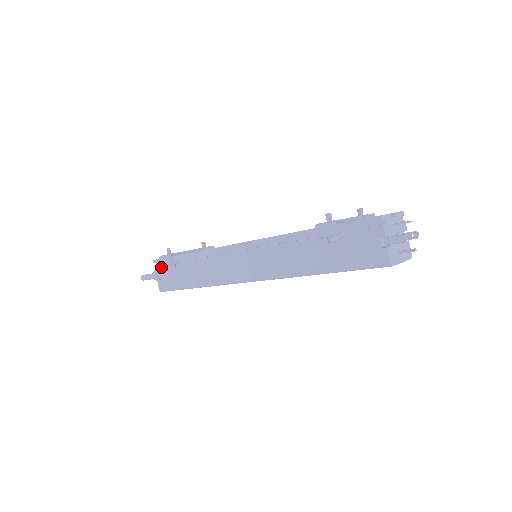
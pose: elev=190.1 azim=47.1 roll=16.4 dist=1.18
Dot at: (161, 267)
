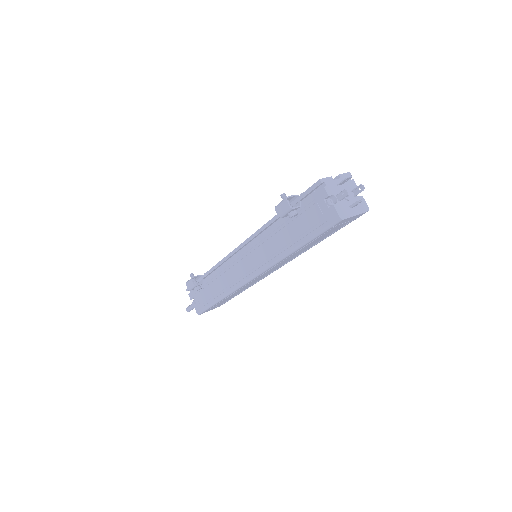
Dot at: (192, 293)
